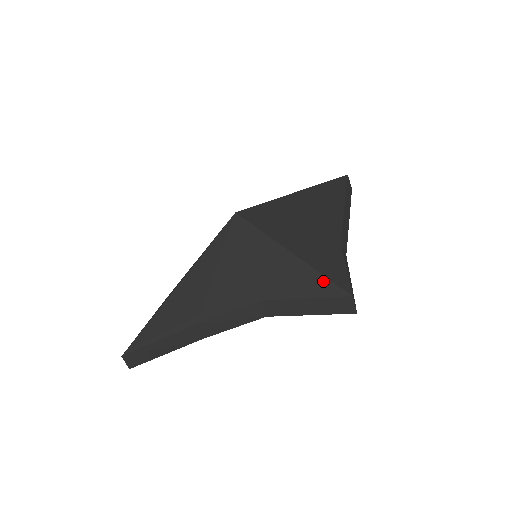
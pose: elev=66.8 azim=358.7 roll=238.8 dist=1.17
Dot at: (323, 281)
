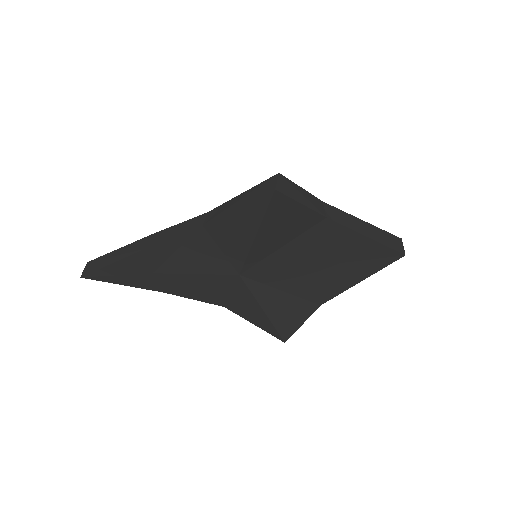
Dot at: occluded
